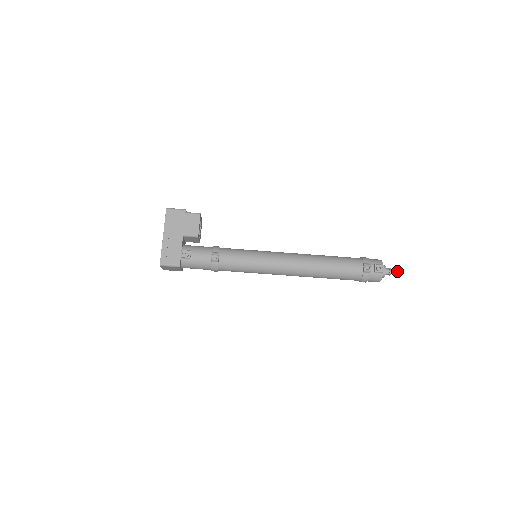
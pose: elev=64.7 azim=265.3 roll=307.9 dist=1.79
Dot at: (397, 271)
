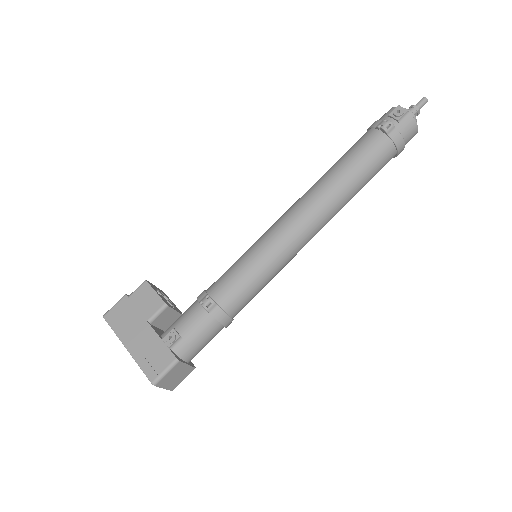
Dot at: (421, 100)
